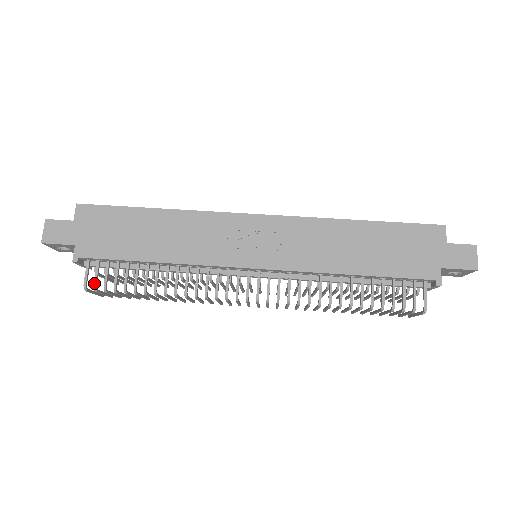
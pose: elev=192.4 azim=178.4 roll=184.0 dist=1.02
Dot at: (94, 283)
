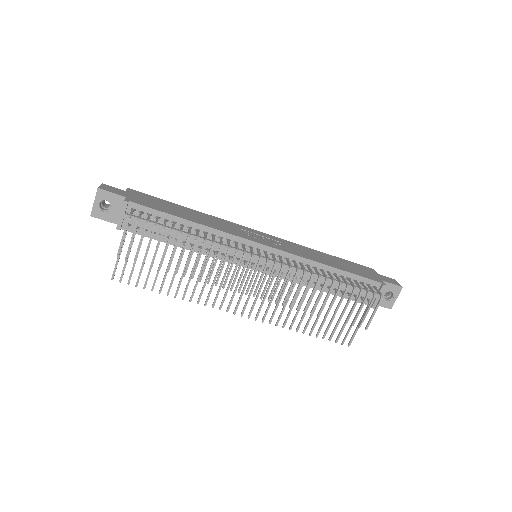
Dot at: (138, 216)
